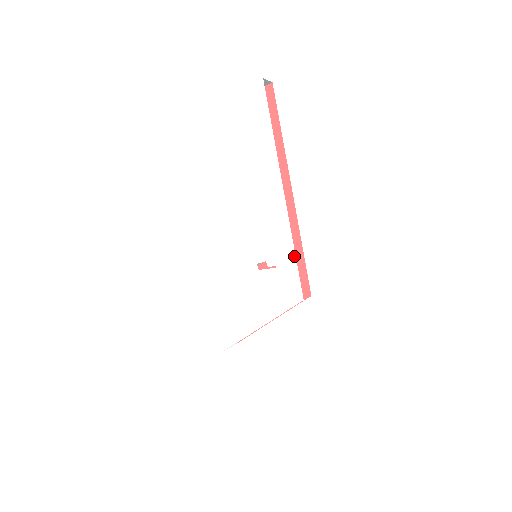
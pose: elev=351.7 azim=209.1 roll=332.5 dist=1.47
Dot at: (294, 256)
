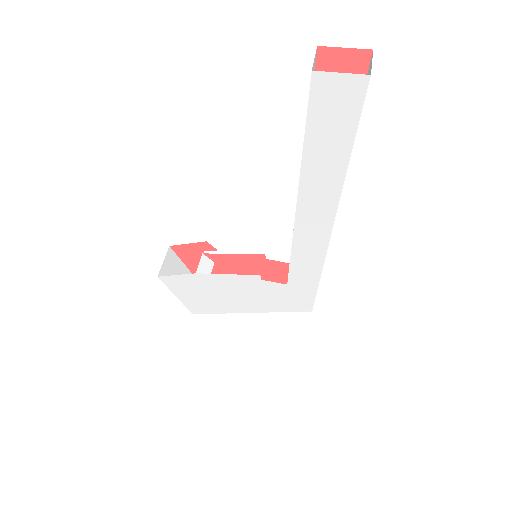
Dot at: (317, 284)
